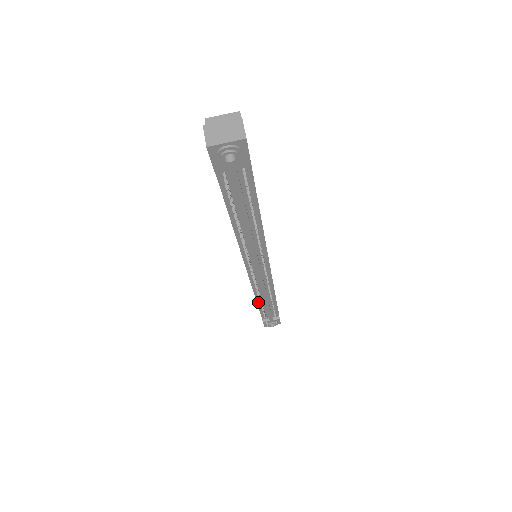
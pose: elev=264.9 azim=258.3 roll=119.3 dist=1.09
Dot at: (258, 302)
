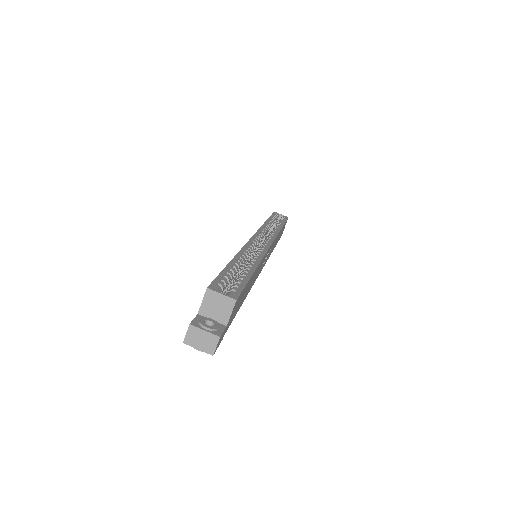
Dot at: occluded
